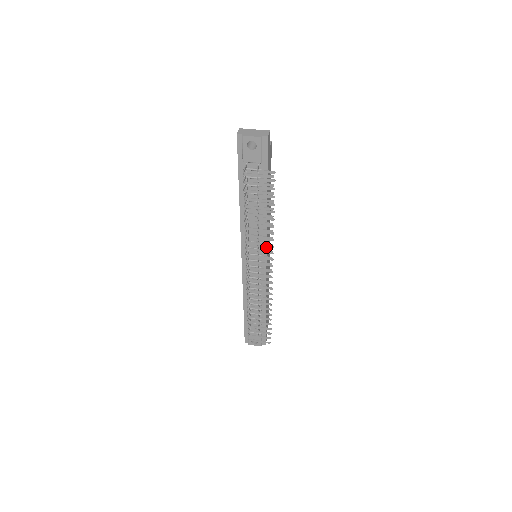
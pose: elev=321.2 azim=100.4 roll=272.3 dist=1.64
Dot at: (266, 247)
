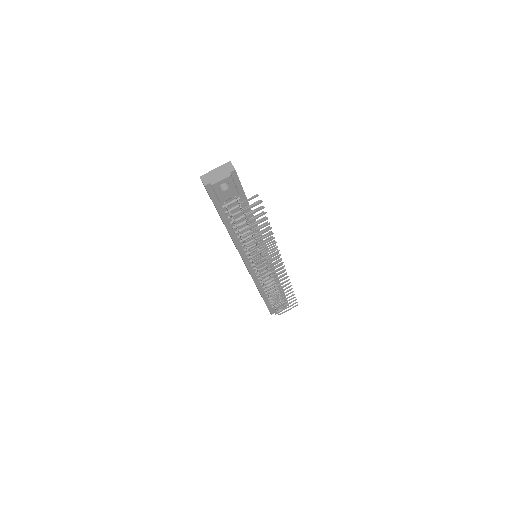
Dot at: (265, 246)
